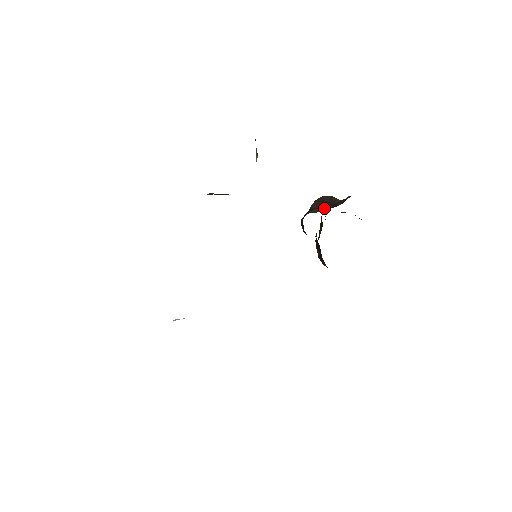
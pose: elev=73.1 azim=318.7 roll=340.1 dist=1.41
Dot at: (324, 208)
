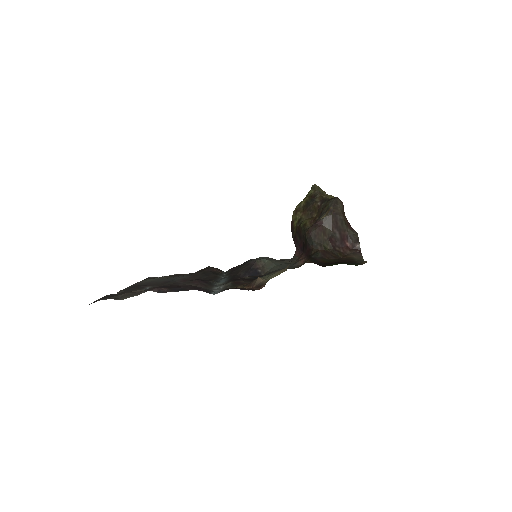
Dot at: (335, 243)
